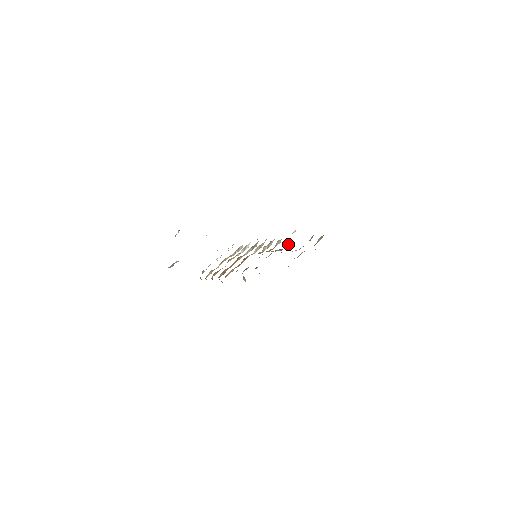
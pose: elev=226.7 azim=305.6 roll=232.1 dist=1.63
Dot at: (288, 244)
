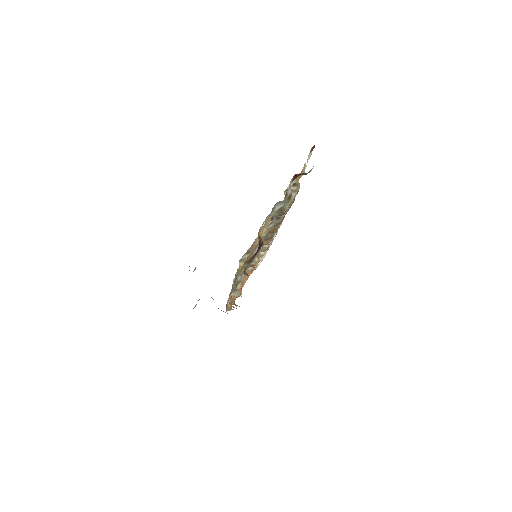
Dot at: occluded
